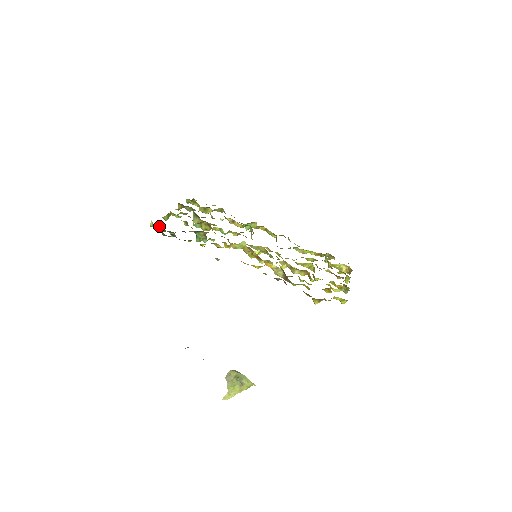
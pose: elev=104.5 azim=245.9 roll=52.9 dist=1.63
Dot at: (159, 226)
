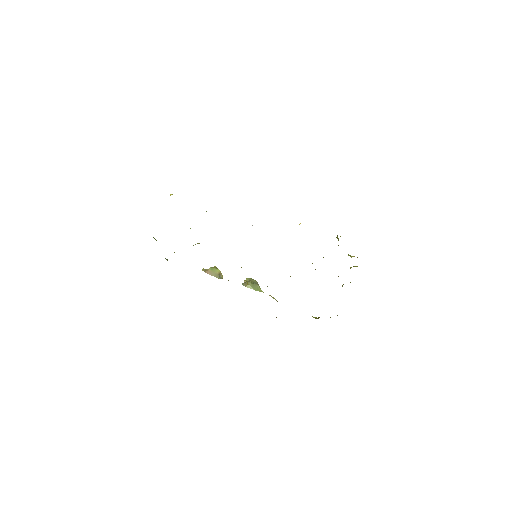
Dot at: occluded
